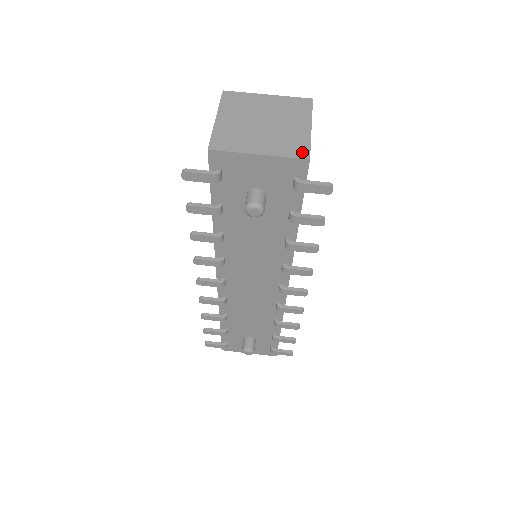
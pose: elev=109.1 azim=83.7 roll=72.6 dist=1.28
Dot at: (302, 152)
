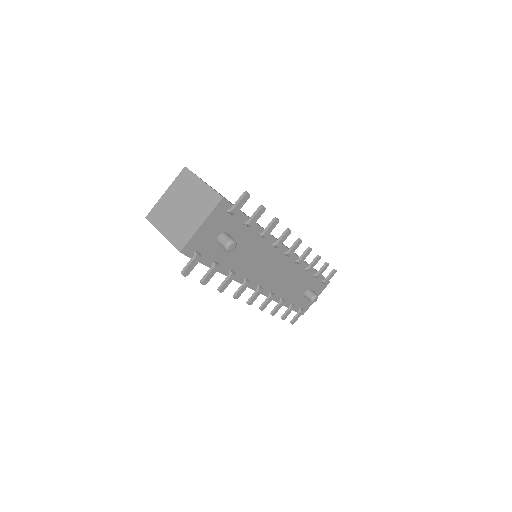
Dot at: (216, 198)
